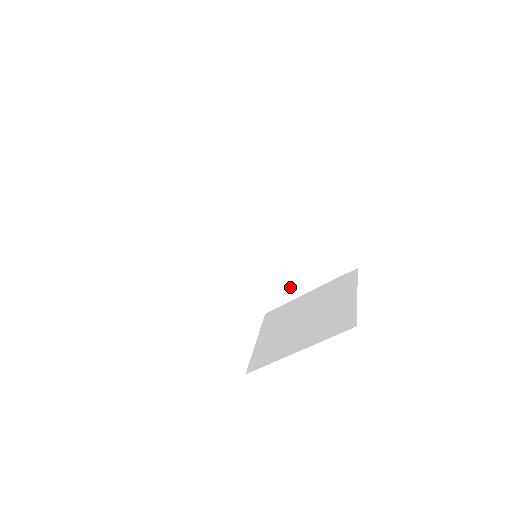
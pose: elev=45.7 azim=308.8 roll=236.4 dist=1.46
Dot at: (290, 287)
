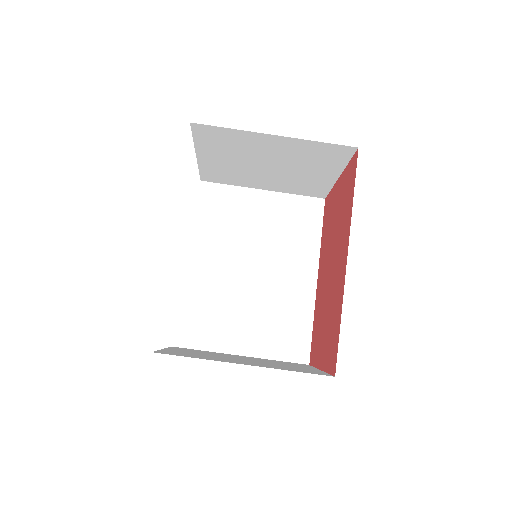
Dot at: (226, 336)
